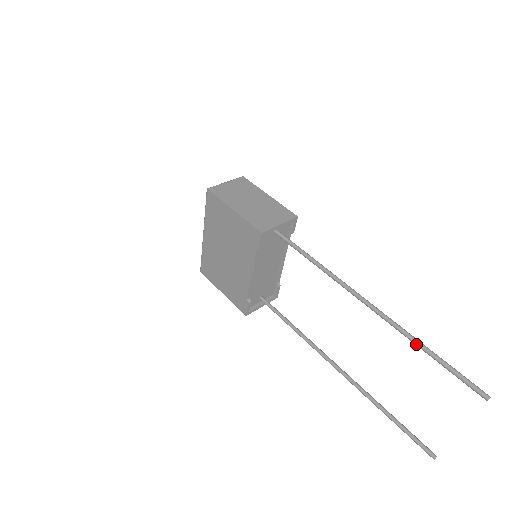
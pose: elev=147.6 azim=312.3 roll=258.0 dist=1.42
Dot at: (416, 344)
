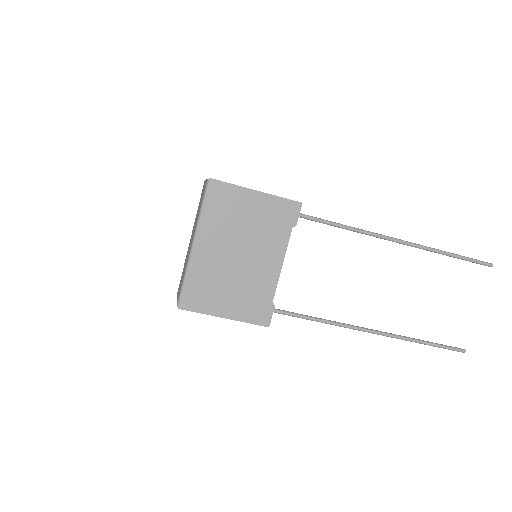
Dot at: (442, 252)
